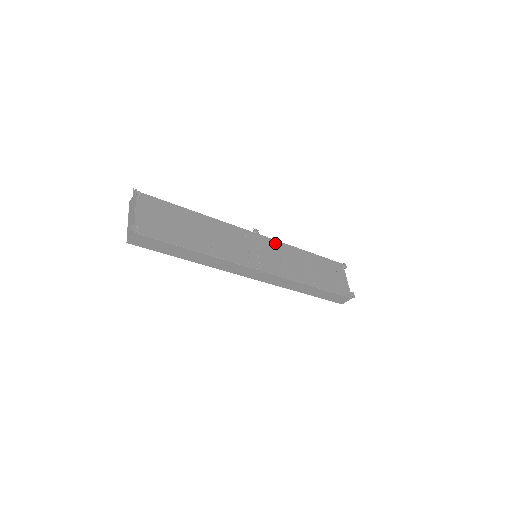
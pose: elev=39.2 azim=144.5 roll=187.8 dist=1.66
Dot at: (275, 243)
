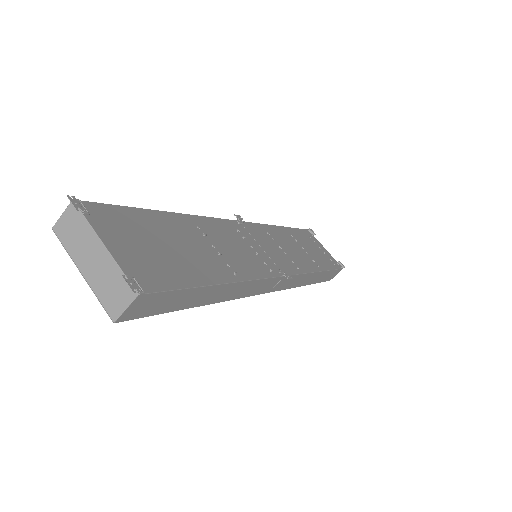
Dot at: (261, 228)
